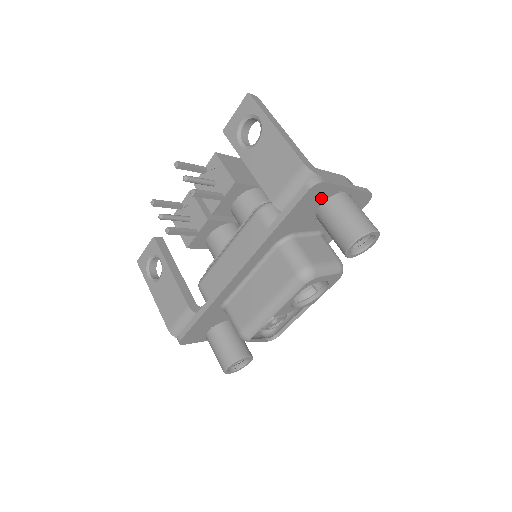
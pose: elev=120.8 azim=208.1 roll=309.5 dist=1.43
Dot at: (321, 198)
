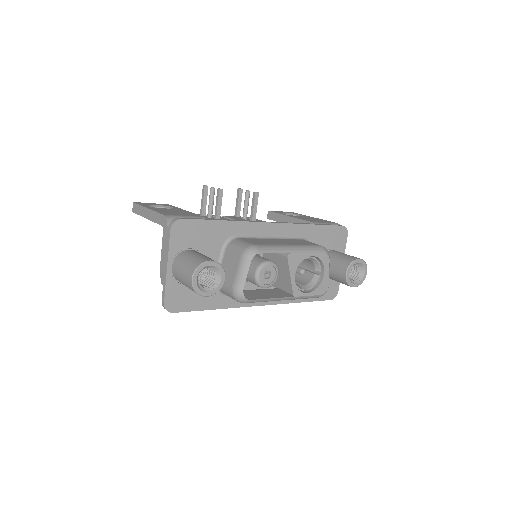
Dot at: (336, 244)
